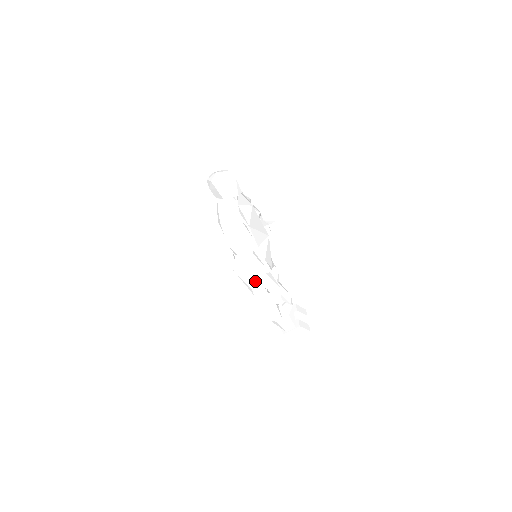
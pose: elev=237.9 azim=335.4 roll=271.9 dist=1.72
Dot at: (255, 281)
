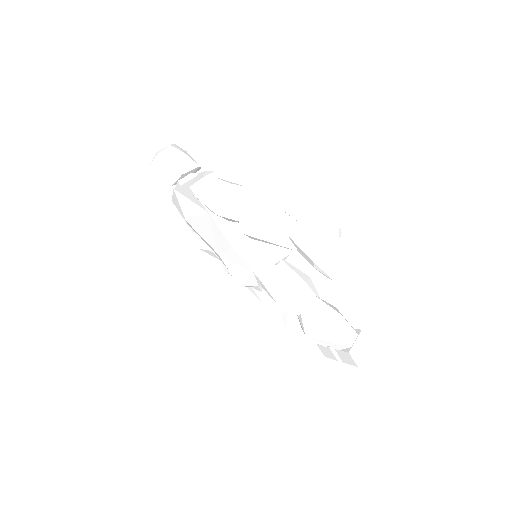
Dot at: (284, 223)
